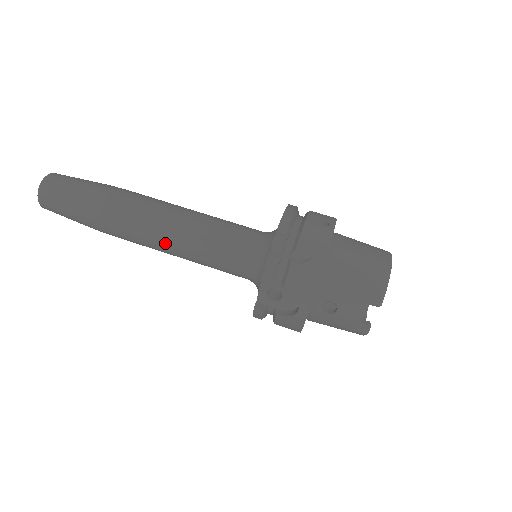
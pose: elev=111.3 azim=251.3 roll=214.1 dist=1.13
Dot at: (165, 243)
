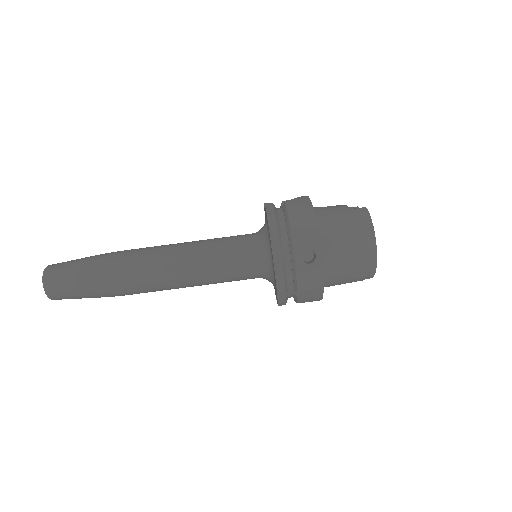
Dot at: occluded
